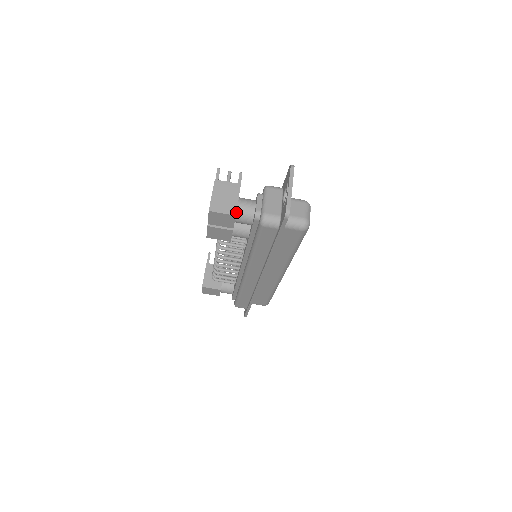
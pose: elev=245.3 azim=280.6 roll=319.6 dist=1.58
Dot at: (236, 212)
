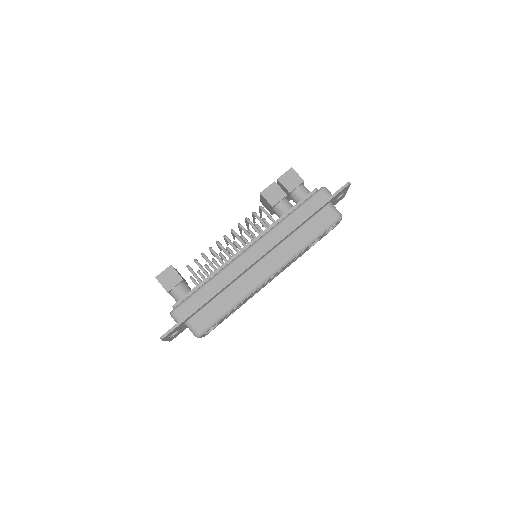
Dot at: (302, 184)
